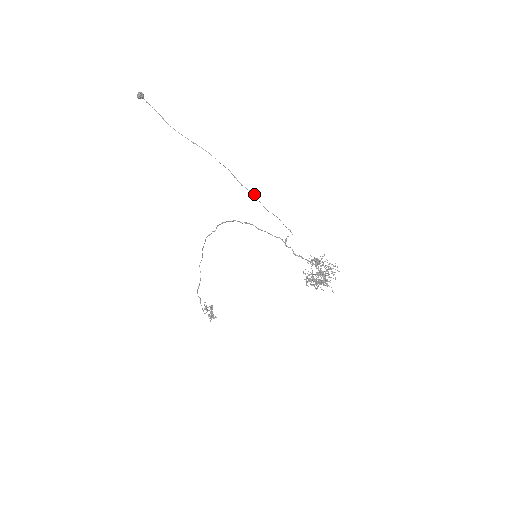
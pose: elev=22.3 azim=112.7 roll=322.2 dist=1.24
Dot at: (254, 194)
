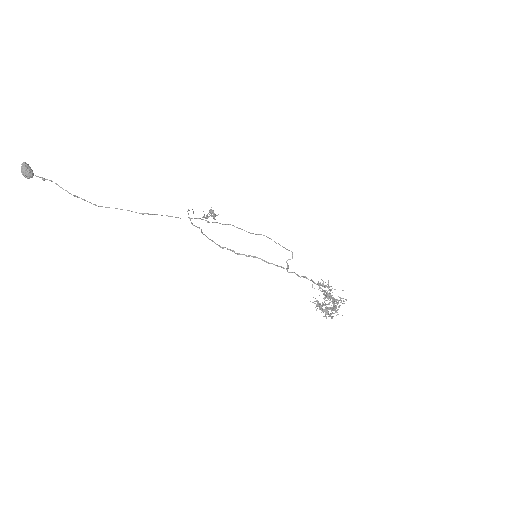
Dot at: (238, 228)
